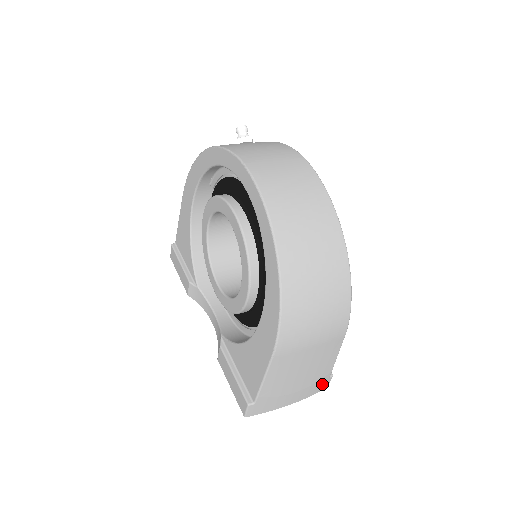
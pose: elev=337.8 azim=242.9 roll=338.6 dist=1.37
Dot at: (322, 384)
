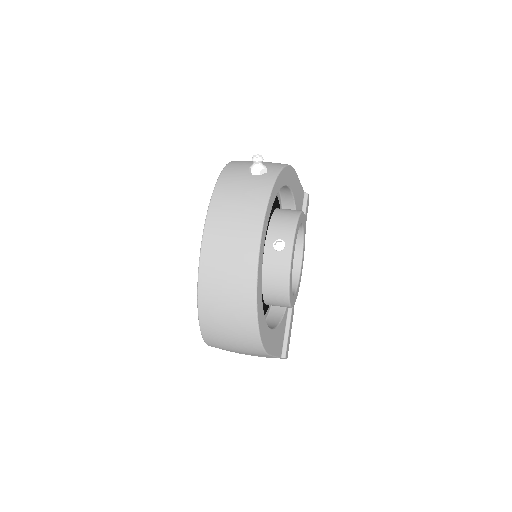
Dot at: occluded
